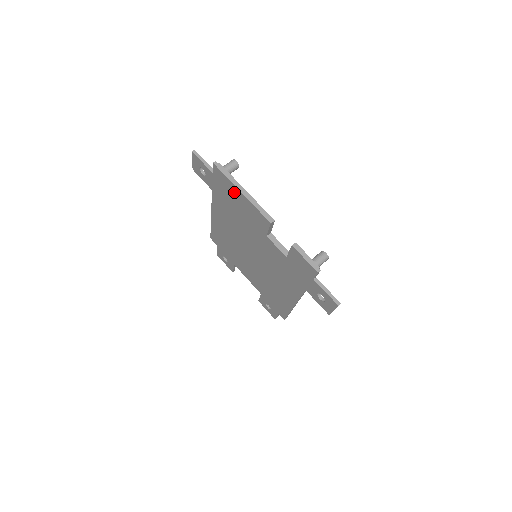
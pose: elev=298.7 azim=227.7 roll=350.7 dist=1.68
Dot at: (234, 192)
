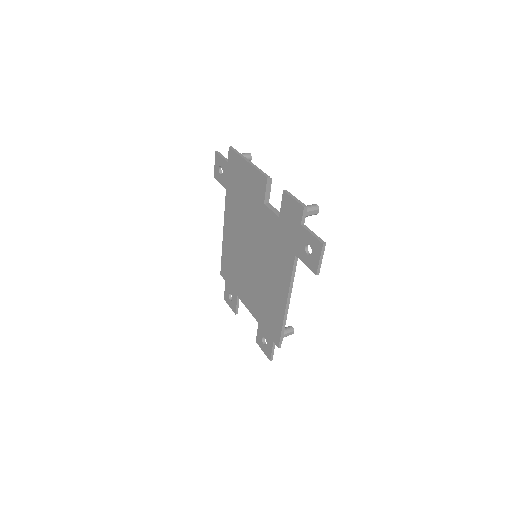
Dot at: (242, 168)
